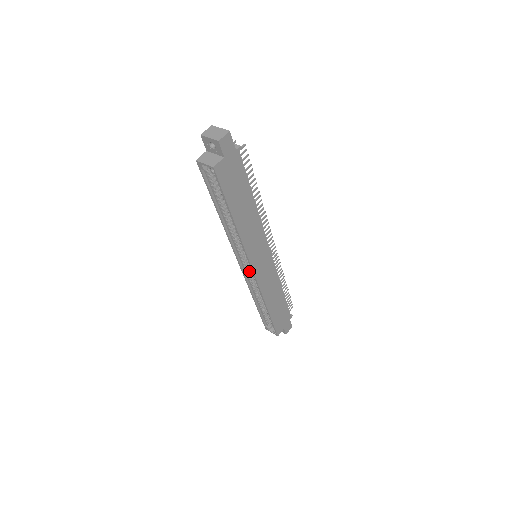
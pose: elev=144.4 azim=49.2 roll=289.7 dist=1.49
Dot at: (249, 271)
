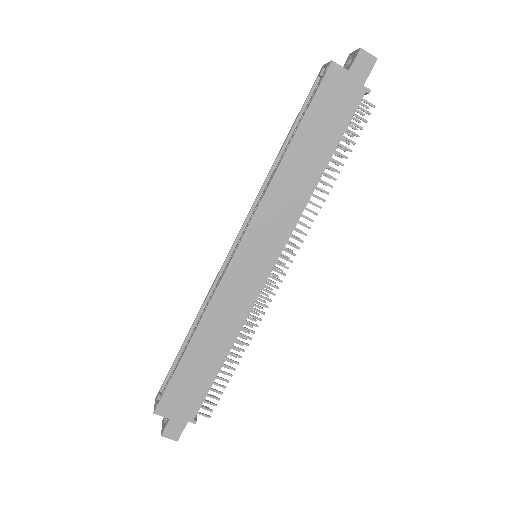
Dot at: occluded
